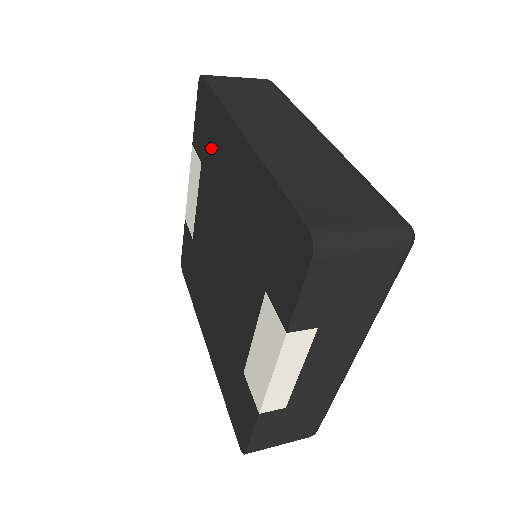
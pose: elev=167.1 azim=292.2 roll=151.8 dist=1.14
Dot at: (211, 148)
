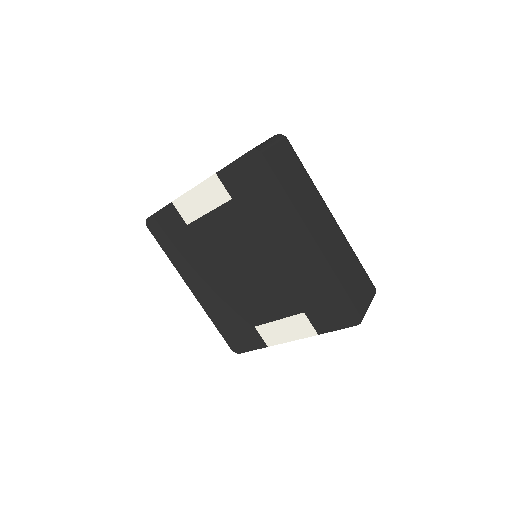
Dot at: (258, 207)
